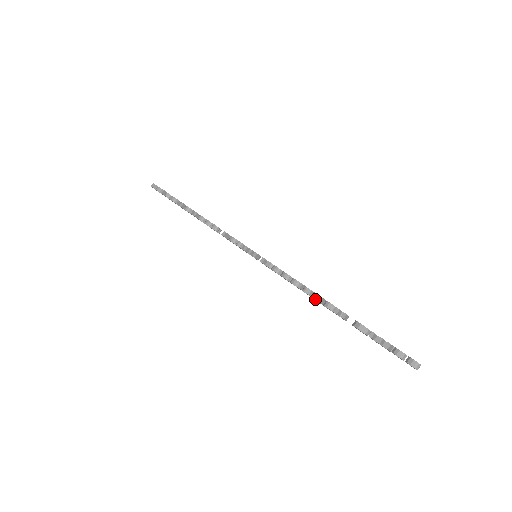
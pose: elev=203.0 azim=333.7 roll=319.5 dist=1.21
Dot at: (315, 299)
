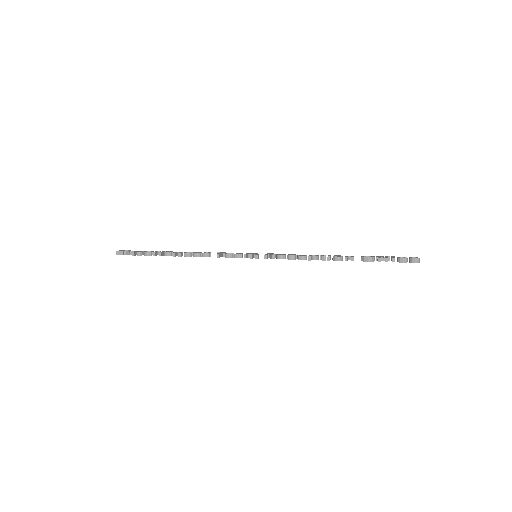
Dot at: (325, 260)
